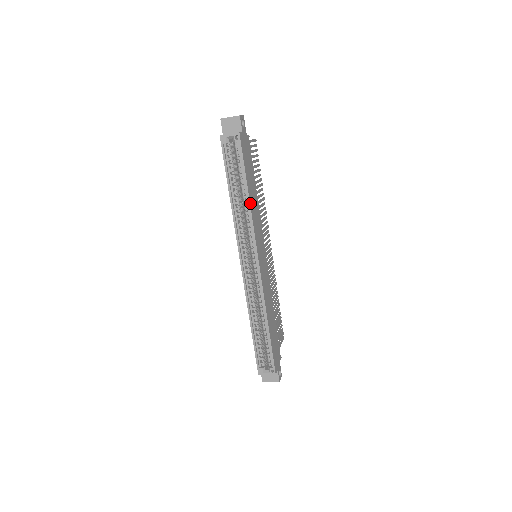
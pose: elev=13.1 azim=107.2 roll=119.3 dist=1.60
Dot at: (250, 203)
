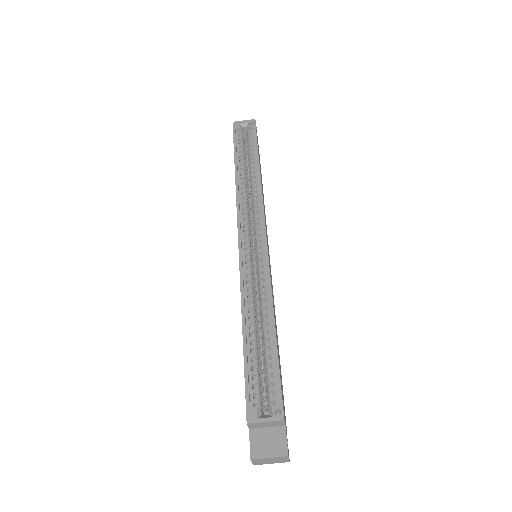
Dot at: (260, 174)
